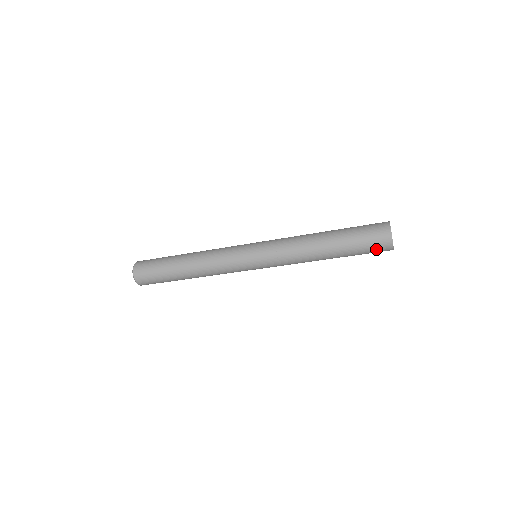
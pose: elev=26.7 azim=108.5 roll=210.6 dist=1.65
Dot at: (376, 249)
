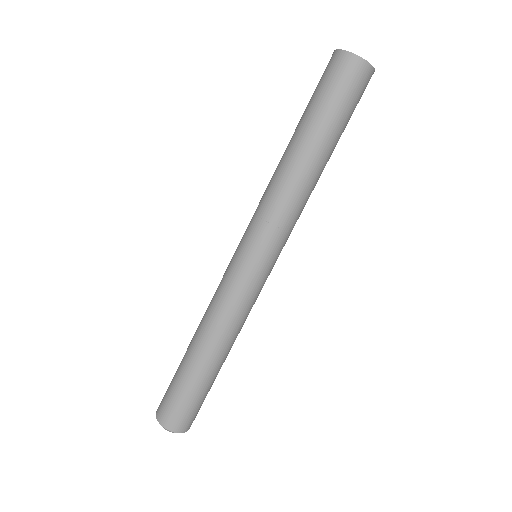
Dot at: (357, 90)
